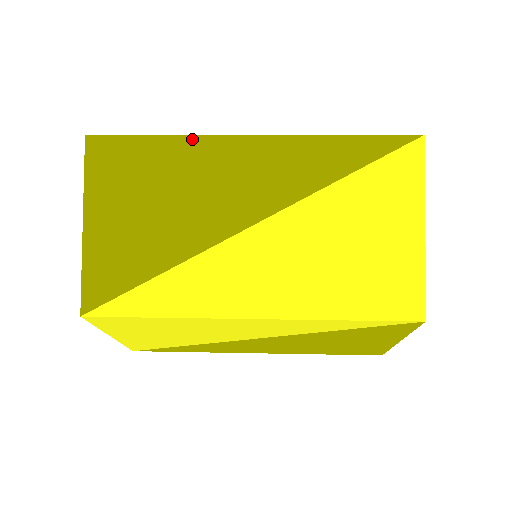
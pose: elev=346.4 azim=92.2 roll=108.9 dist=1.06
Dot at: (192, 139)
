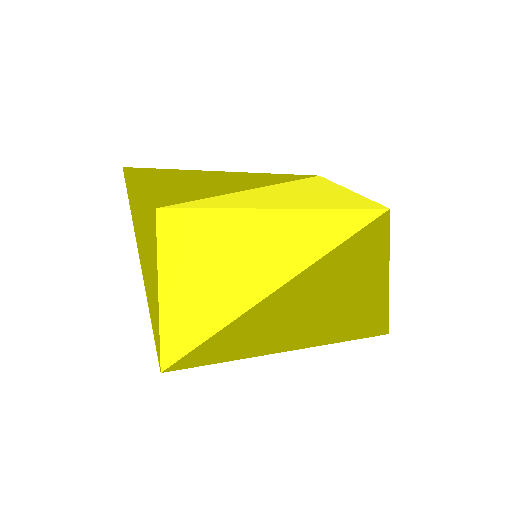
Dot at: (197, 171)
